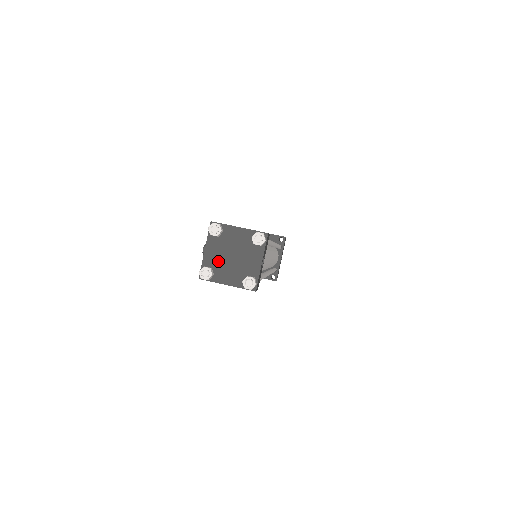
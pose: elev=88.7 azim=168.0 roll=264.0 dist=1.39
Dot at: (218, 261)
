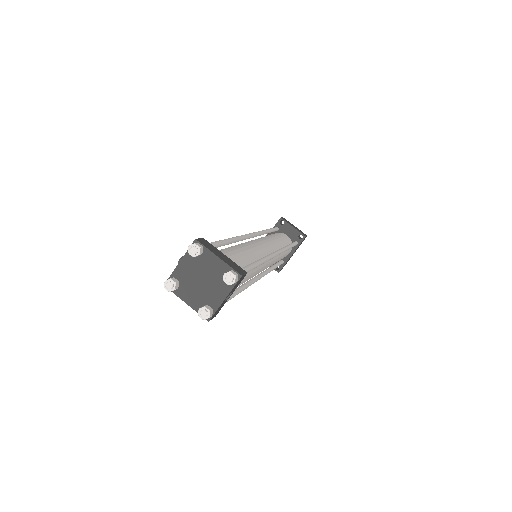
Dot at: (187, 278)
